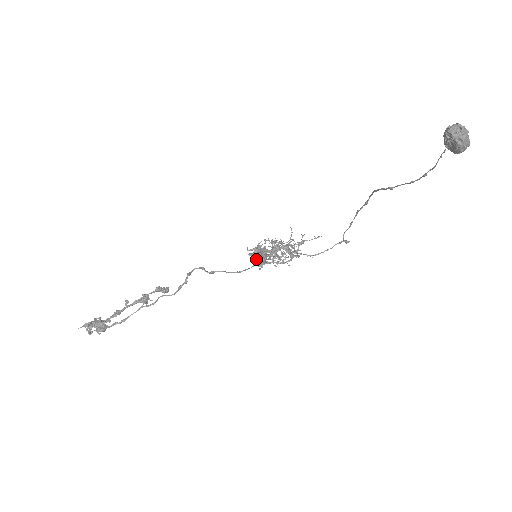
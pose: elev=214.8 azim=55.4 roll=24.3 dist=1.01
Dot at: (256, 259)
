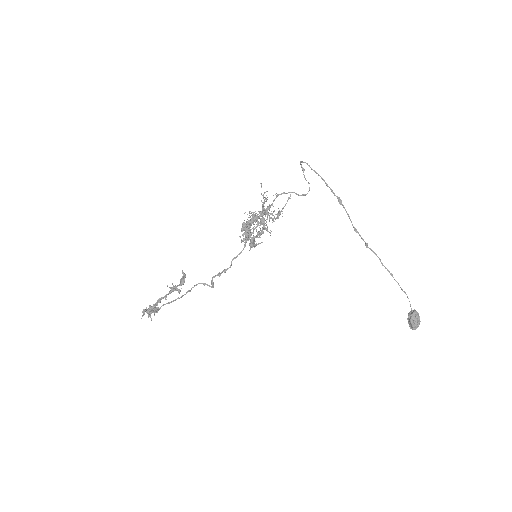
Dot at: occluded
